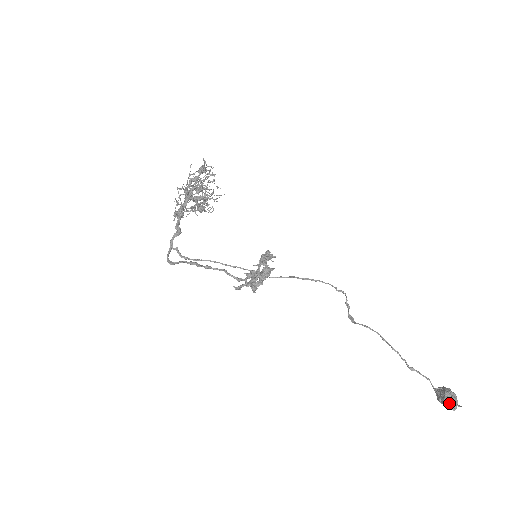
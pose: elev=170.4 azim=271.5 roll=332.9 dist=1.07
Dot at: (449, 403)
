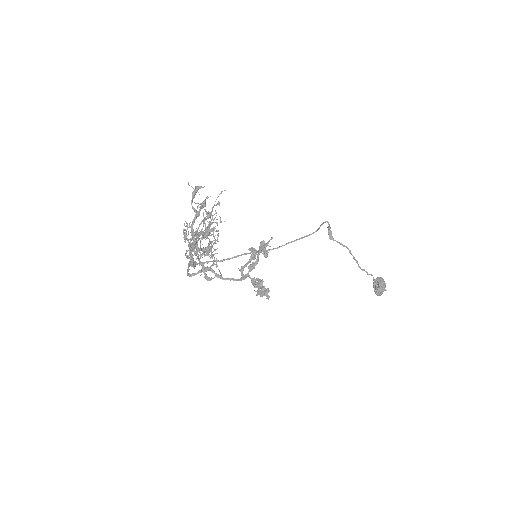
Dot at: (378, 295)
